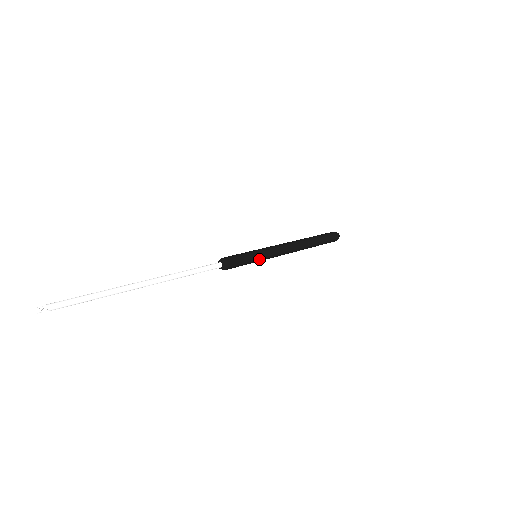
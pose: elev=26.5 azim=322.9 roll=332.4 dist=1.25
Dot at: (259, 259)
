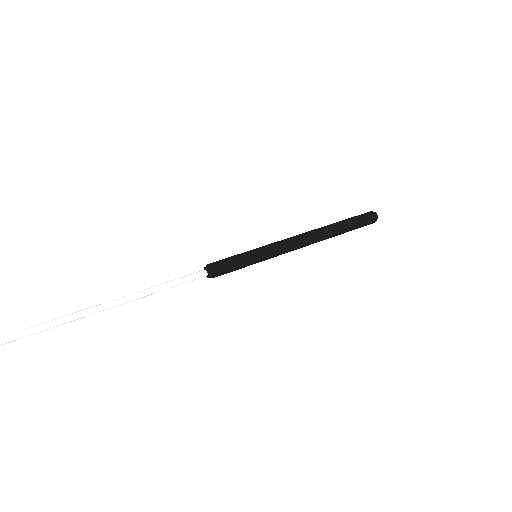
Dot at: (259, 258)
